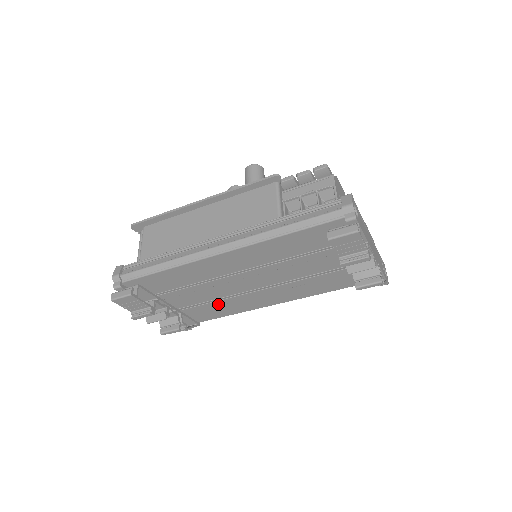
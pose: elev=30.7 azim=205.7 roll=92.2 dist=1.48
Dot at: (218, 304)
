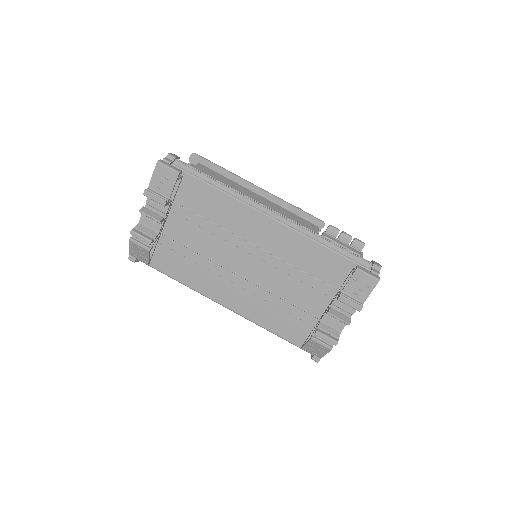
Dot at: (194, 258)
